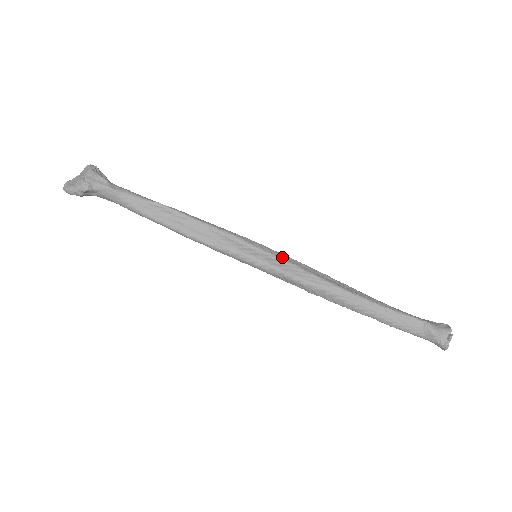
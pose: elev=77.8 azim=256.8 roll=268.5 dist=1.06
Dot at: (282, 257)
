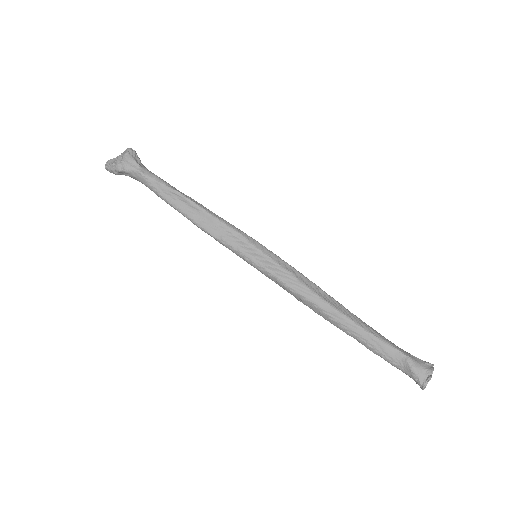
Dot at: (279, 262)
